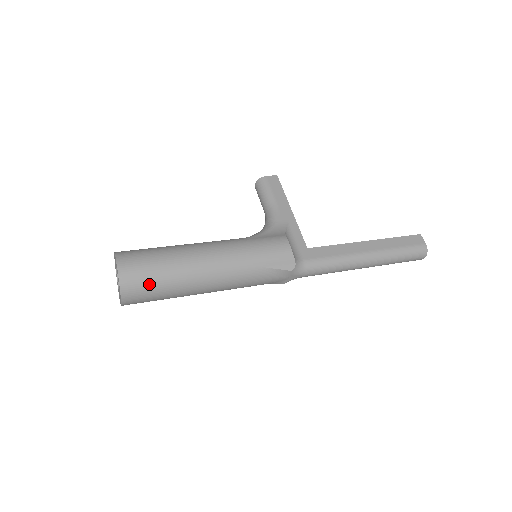
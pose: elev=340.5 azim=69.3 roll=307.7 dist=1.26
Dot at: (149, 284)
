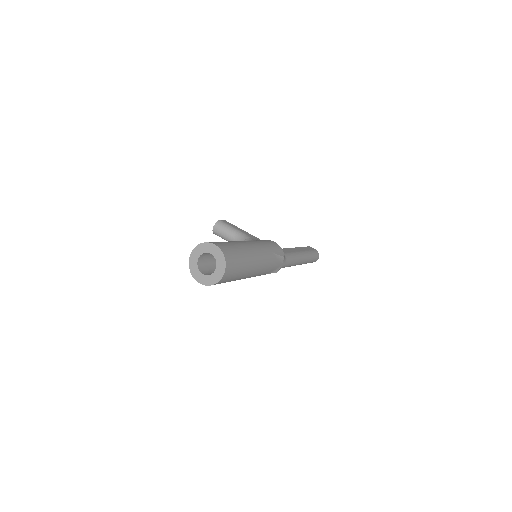
Dot at: (236, 258)
